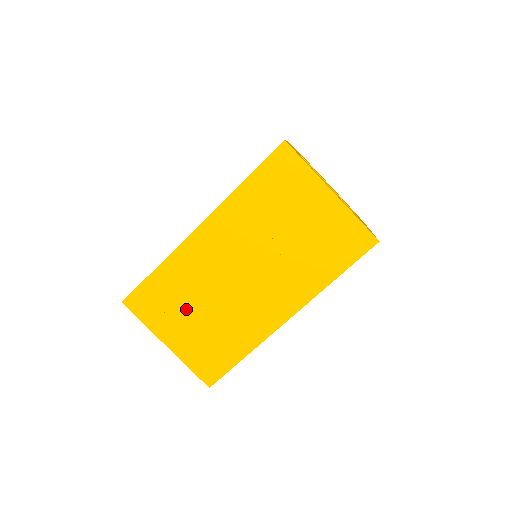
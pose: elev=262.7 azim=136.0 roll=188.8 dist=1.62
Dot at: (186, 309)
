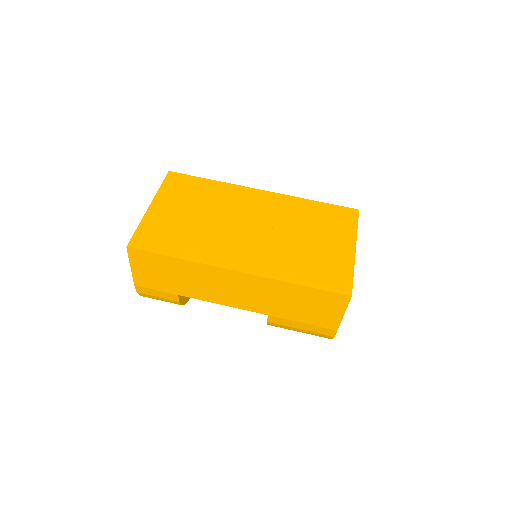
Dot at: (193, 206)
